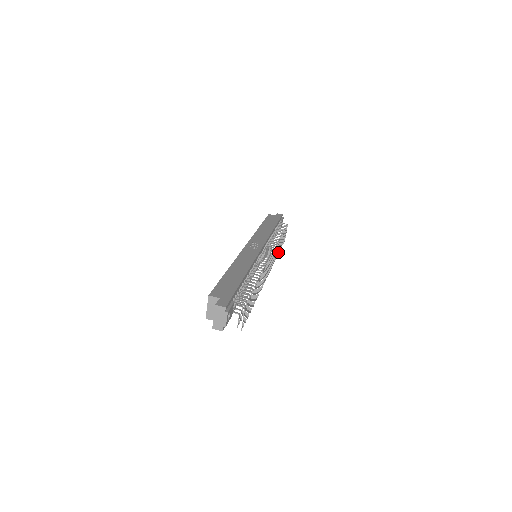
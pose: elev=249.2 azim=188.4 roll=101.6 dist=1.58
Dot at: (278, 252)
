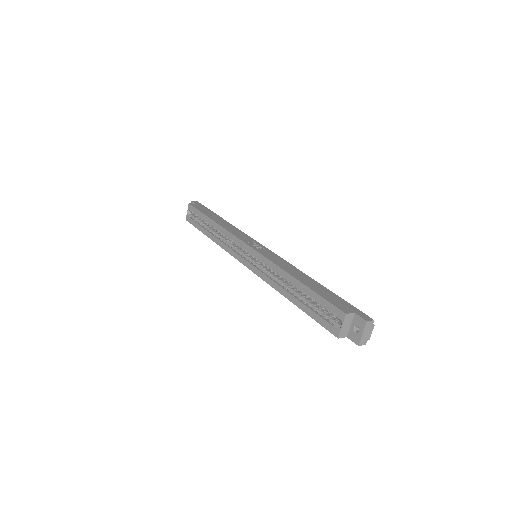
Dot at: occluded
